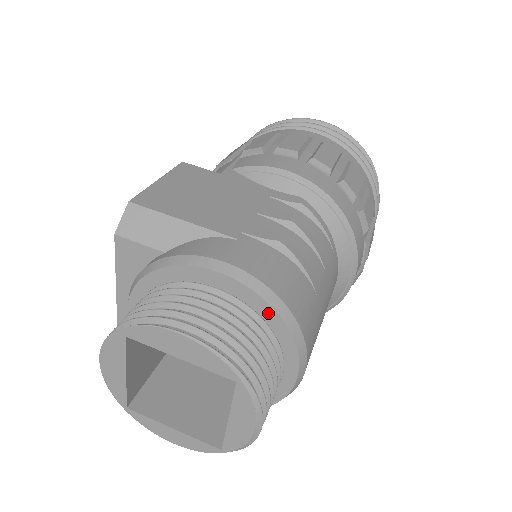
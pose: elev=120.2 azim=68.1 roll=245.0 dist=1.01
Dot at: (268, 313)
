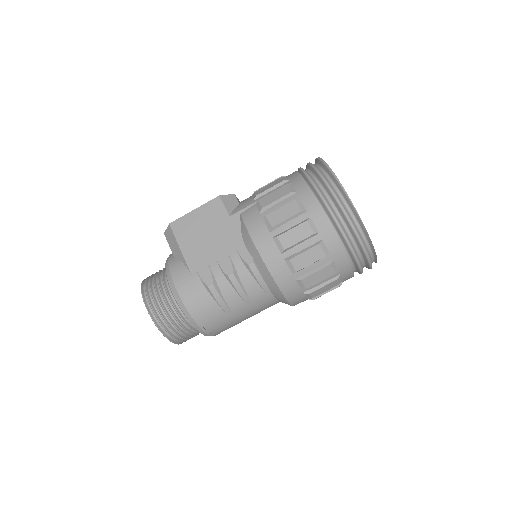
Dot at: (186, 314)
